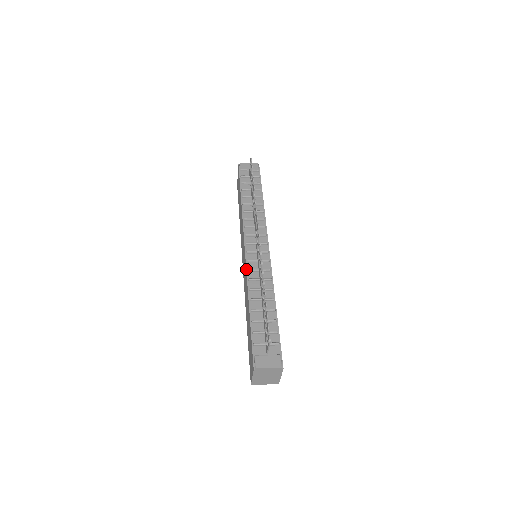
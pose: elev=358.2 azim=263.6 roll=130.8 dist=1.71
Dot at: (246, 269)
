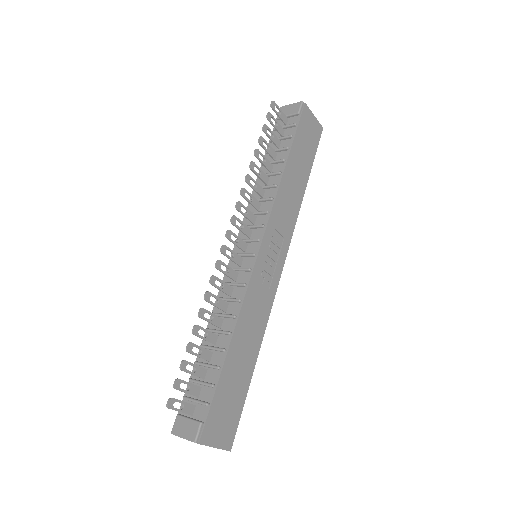
Dot at: occluded
